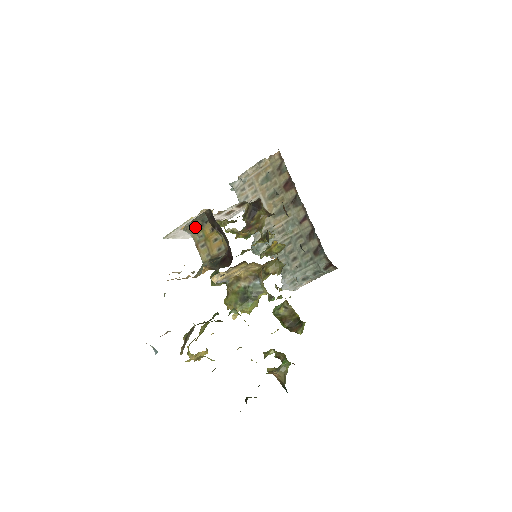
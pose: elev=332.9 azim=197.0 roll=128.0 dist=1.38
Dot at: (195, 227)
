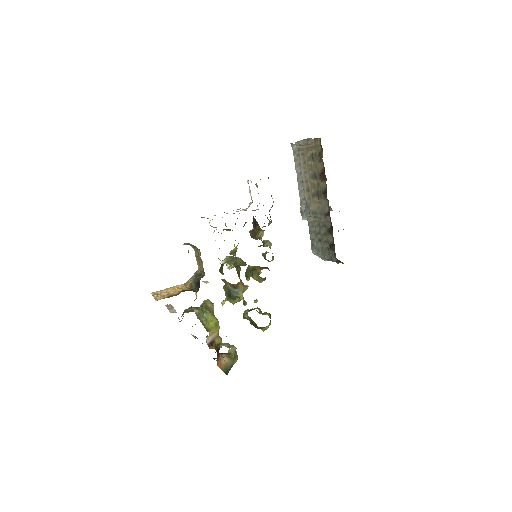
Dot at: occluded
